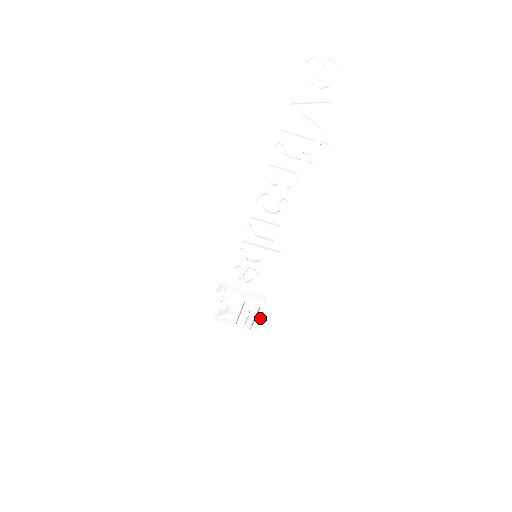
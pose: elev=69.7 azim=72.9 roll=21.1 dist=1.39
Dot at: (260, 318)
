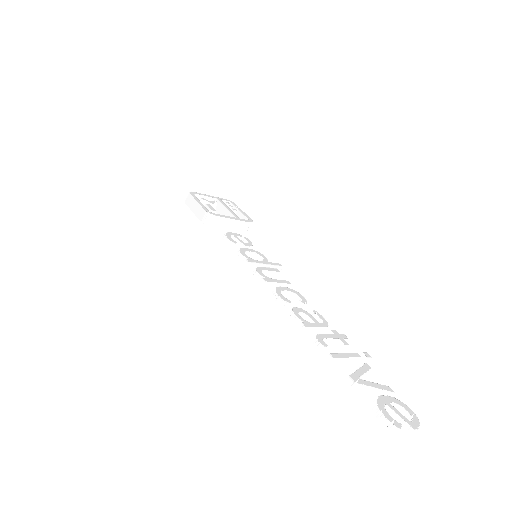
Dot at: occluded
